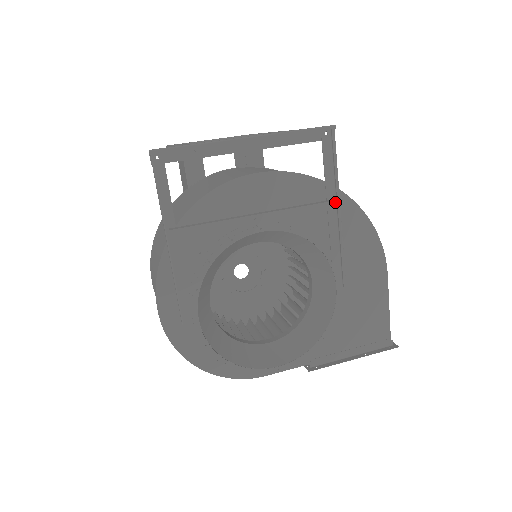
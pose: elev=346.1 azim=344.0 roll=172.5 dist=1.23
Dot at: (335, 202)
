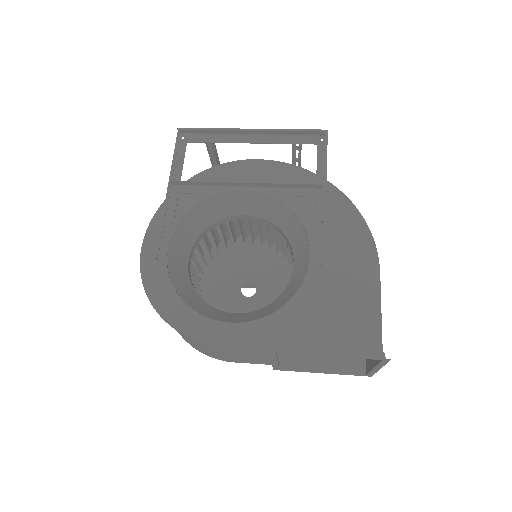
Dot at: occluded
